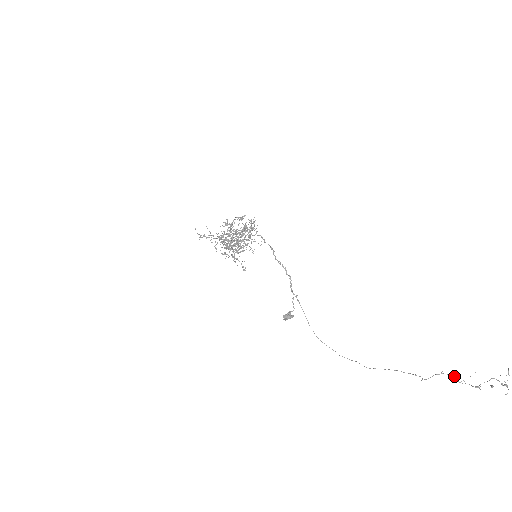
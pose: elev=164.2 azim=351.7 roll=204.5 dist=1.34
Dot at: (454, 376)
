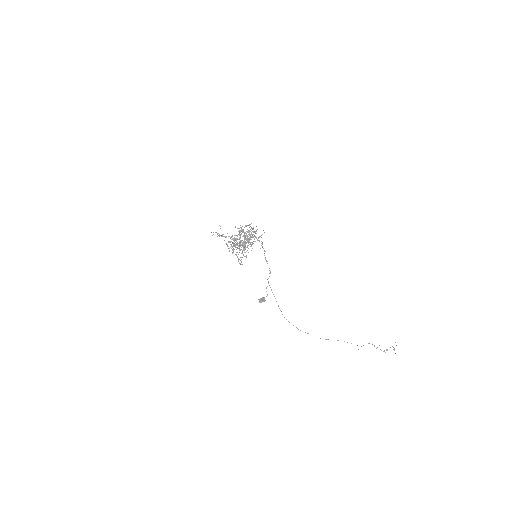
Dot at: (374, 345)
